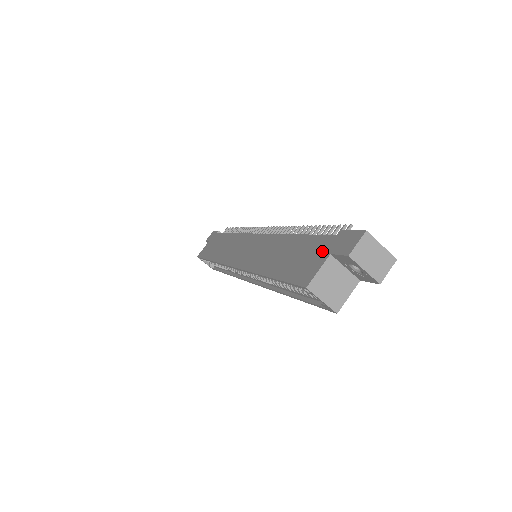
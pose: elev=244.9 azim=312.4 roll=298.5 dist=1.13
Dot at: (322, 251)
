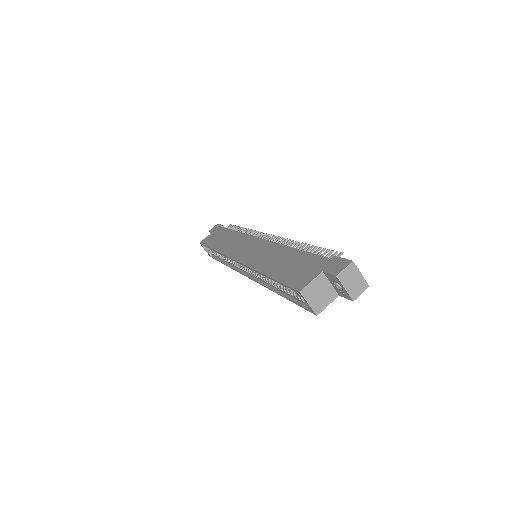
Dot at: (316, 267)
